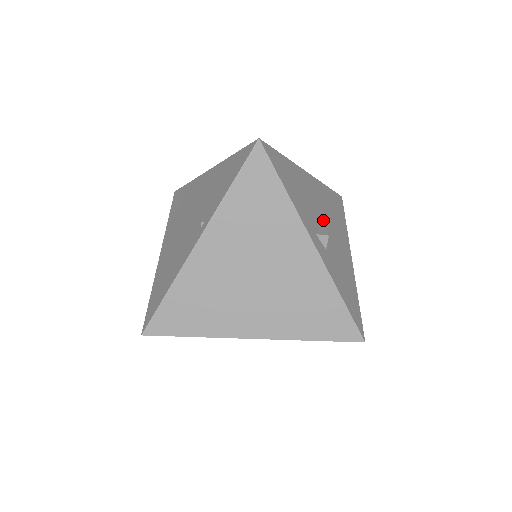
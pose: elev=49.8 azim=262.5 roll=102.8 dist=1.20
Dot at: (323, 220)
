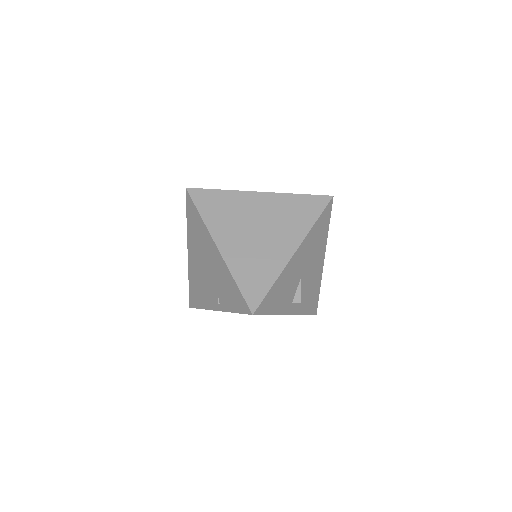
Dot at: (302, 276)
